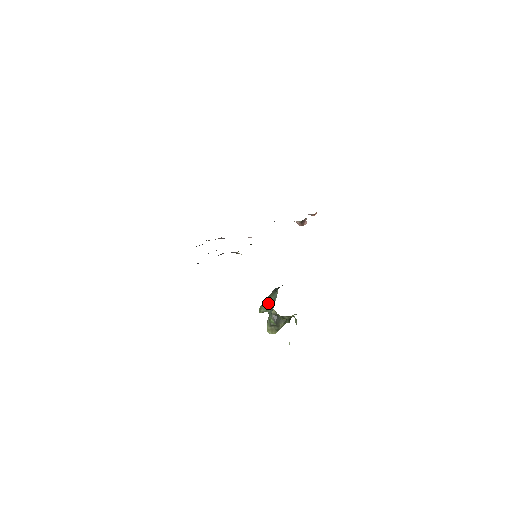
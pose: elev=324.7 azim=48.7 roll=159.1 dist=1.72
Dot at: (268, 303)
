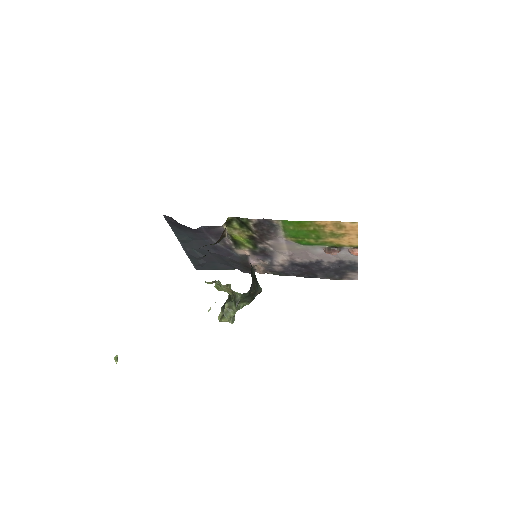
Dot at: occluded
